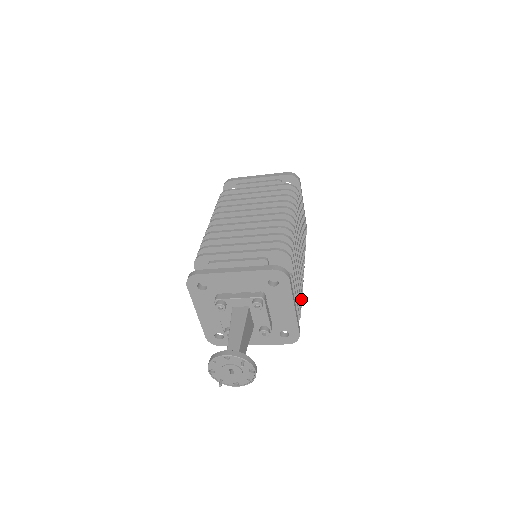
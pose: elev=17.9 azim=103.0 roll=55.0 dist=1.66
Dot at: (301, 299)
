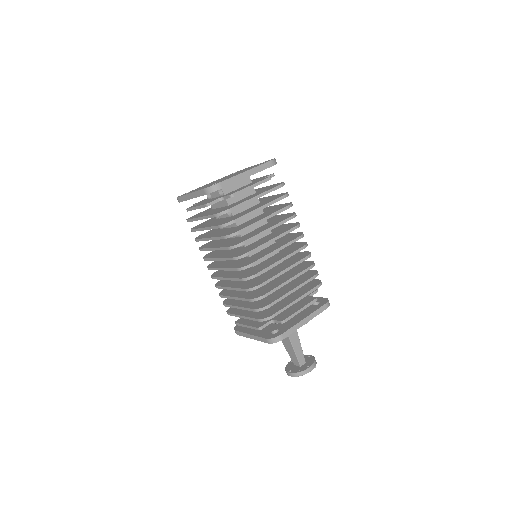
Dot at: occluded
